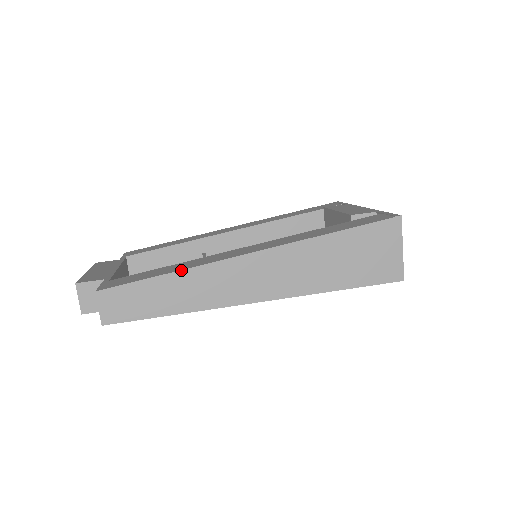
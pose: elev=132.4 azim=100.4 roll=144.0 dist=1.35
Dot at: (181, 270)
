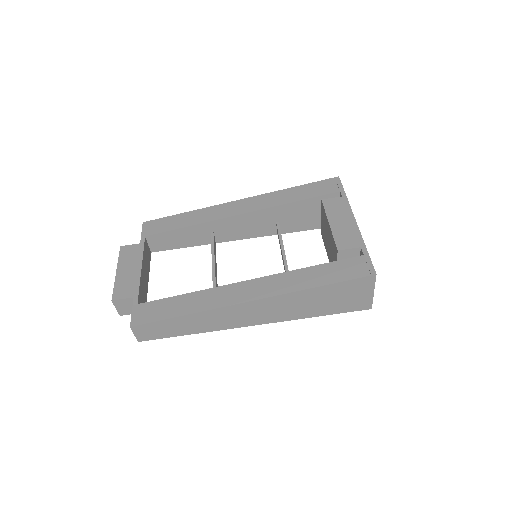
Dot at: (193, 313)
